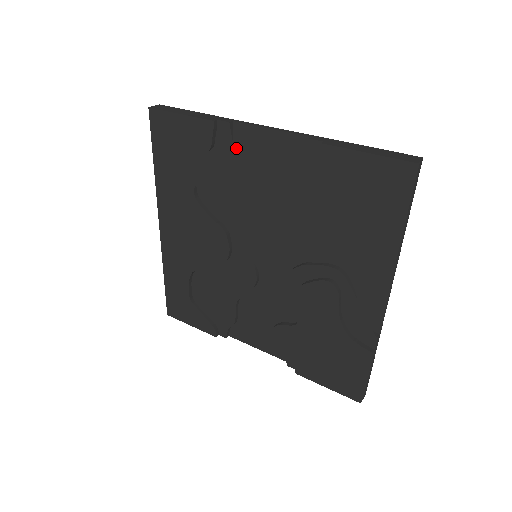
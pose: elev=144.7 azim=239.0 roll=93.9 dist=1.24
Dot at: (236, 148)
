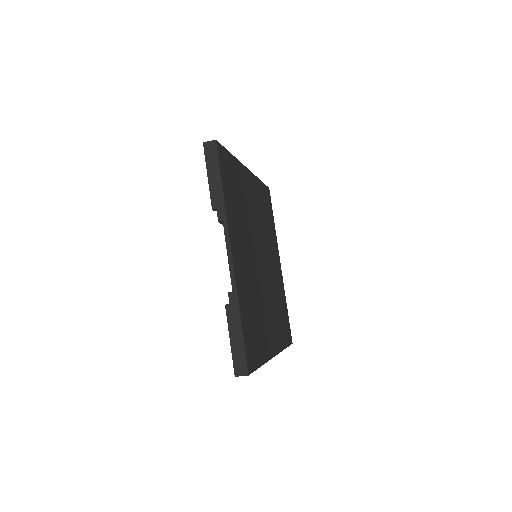
Dot at: occluded
